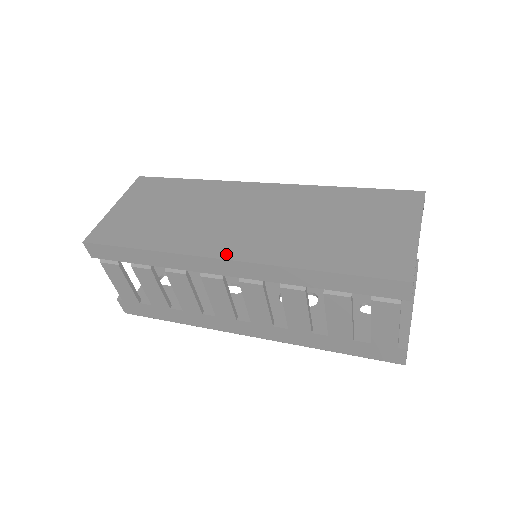
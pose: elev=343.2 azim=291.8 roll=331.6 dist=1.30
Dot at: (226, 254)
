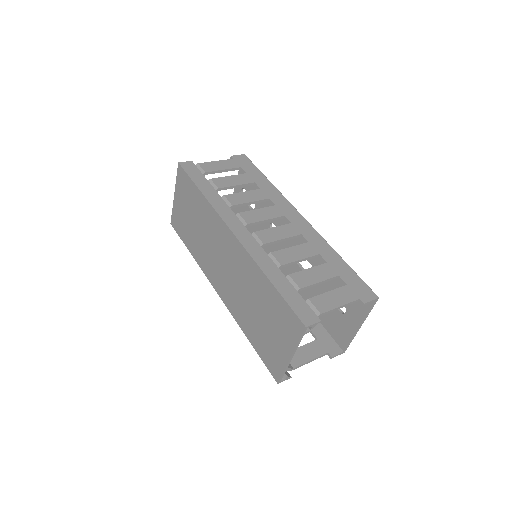
Dot at: (217, 290)
